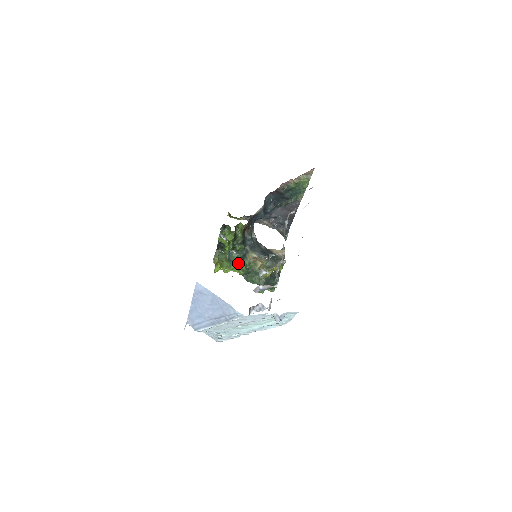
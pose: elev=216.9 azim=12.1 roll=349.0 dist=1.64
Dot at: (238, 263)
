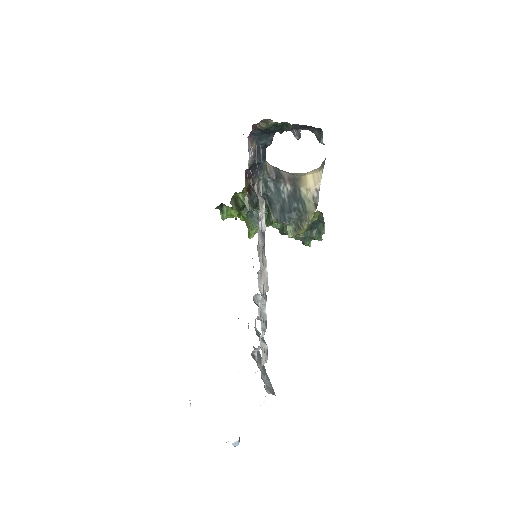
Dot at: (265, 223)
